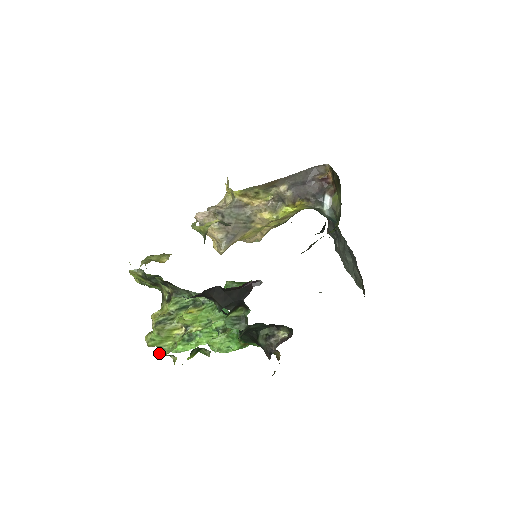
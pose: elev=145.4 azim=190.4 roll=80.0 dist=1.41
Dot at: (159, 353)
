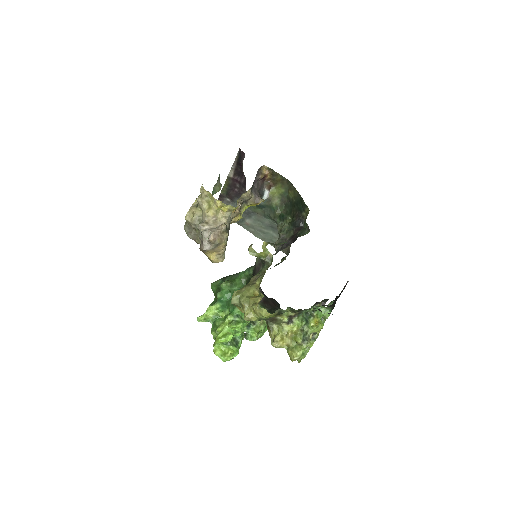
Dot at: occluded
